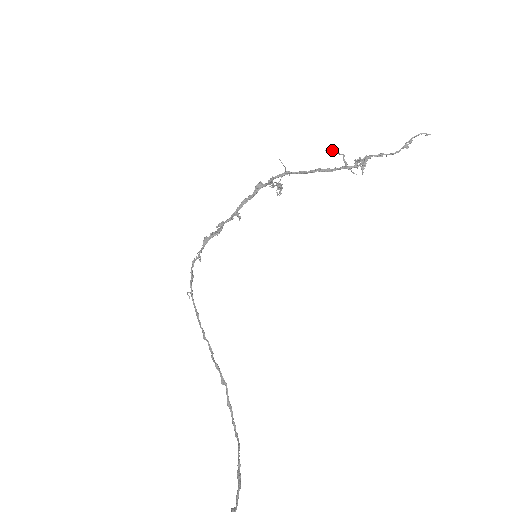
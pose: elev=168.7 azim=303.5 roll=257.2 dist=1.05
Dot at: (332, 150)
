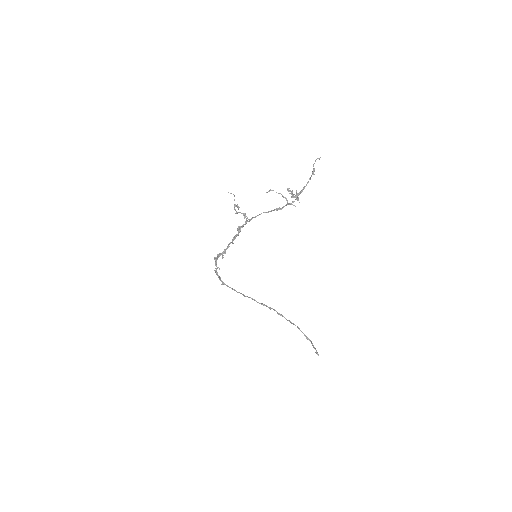
Dot at: occluded
